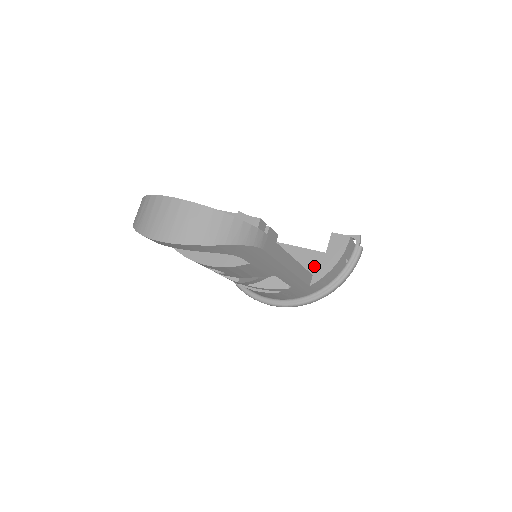
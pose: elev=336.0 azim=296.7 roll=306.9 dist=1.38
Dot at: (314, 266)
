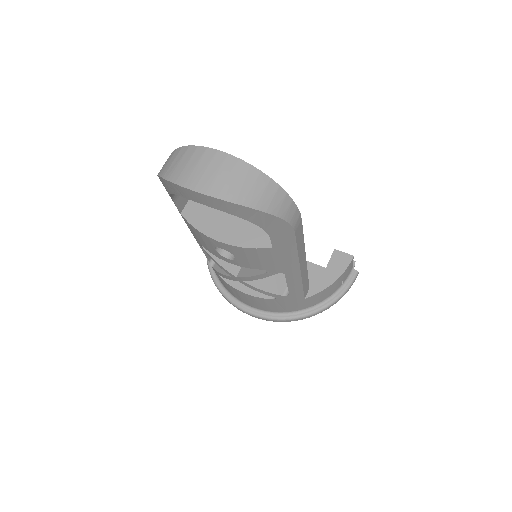
Dot at: (312, 279)
